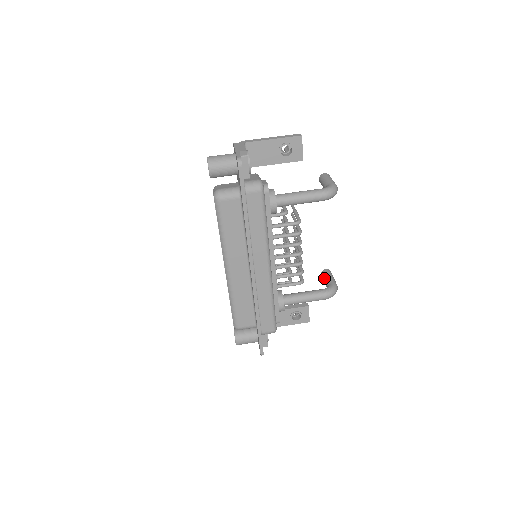
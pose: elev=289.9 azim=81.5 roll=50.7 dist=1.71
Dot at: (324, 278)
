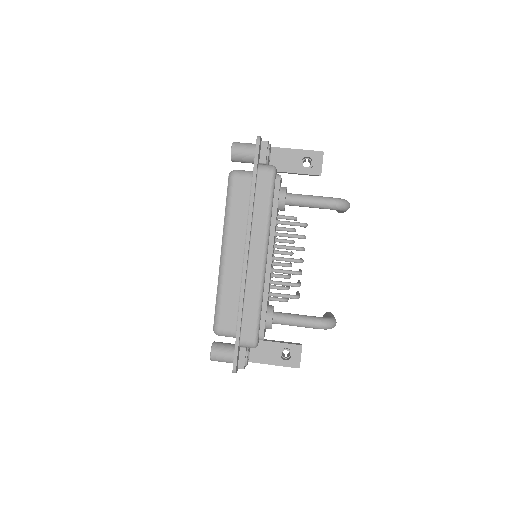
Dot at: (325, 316)
